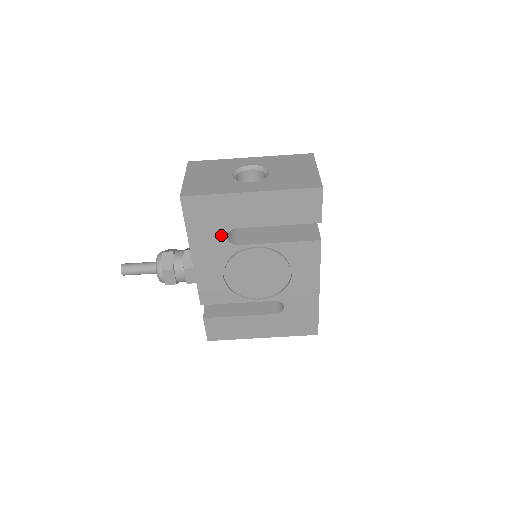
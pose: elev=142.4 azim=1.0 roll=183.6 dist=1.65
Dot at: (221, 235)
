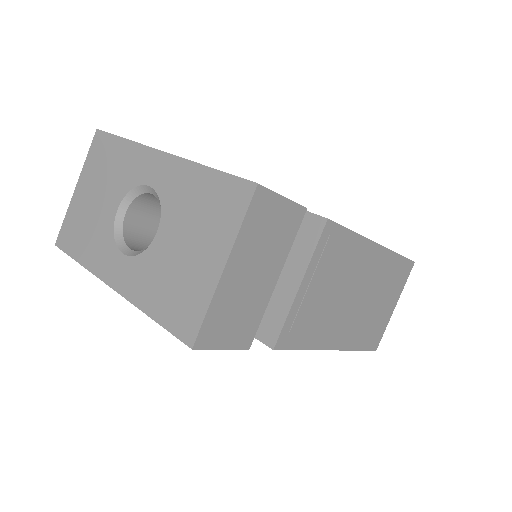
Dot at: occluded
